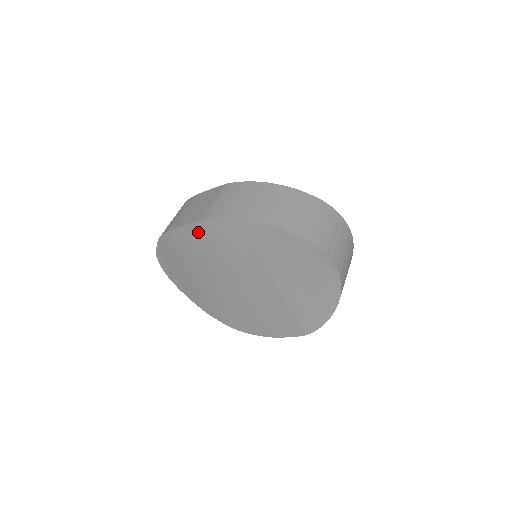
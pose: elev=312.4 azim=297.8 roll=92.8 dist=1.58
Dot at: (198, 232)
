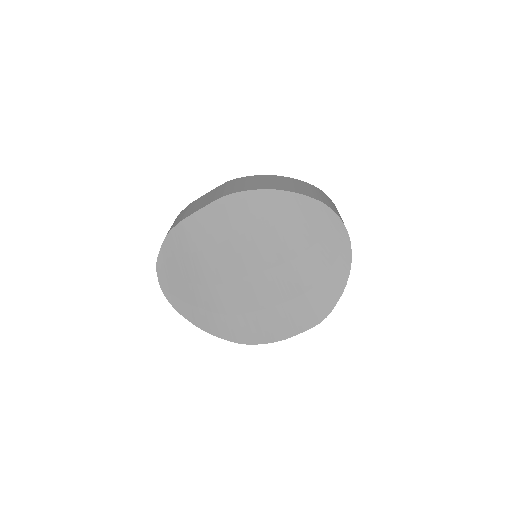
Dot at: (215, 213)
